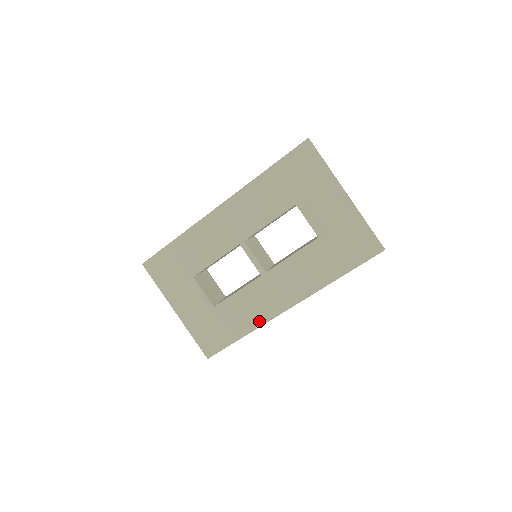
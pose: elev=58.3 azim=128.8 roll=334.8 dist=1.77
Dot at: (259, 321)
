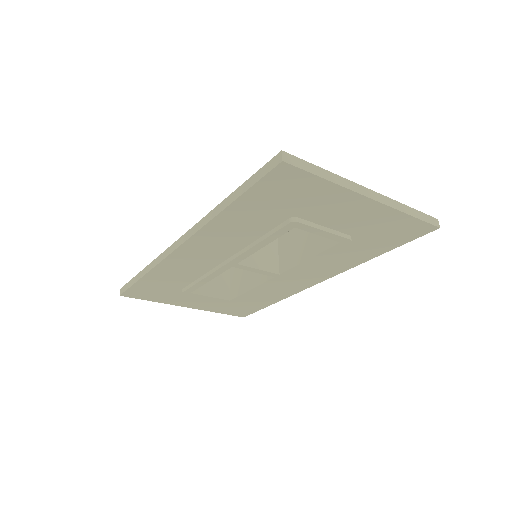
Dot at: (287, 294)
